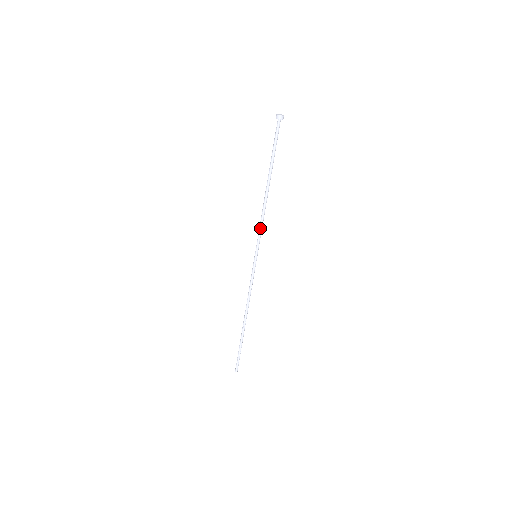
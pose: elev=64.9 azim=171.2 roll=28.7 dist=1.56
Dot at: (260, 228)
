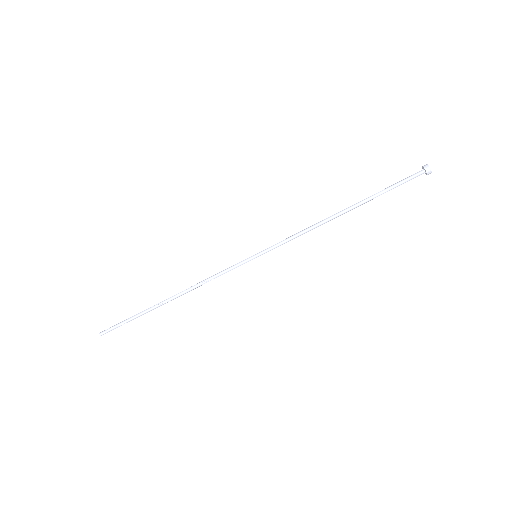
Dot at: (292, 238)
